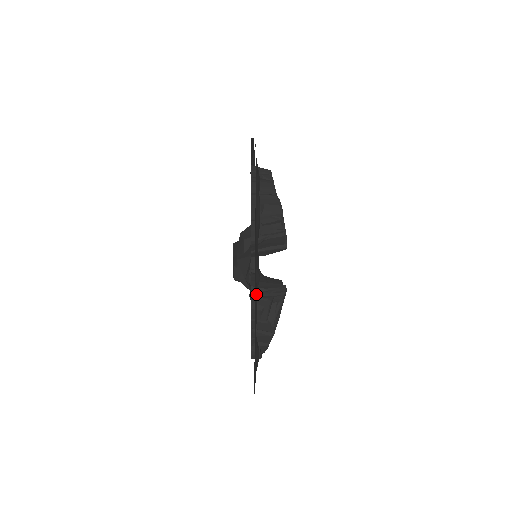
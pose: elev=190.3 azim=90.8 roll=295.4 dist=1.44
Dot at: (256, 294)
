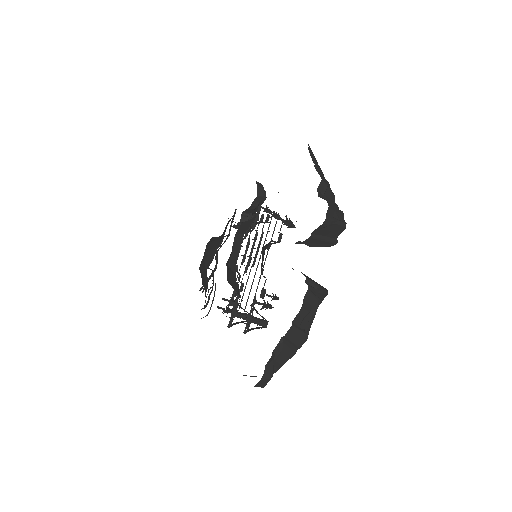
Dot at: occluded
